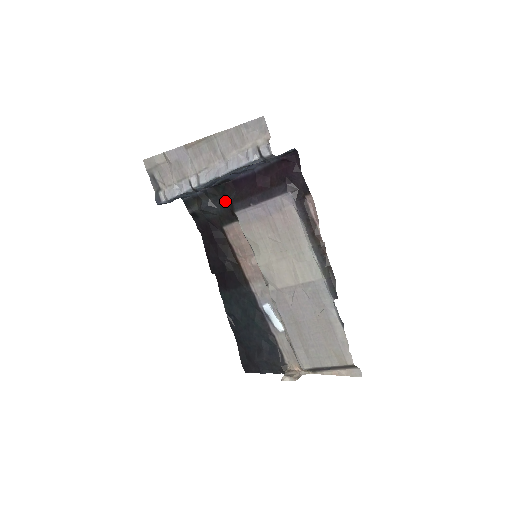
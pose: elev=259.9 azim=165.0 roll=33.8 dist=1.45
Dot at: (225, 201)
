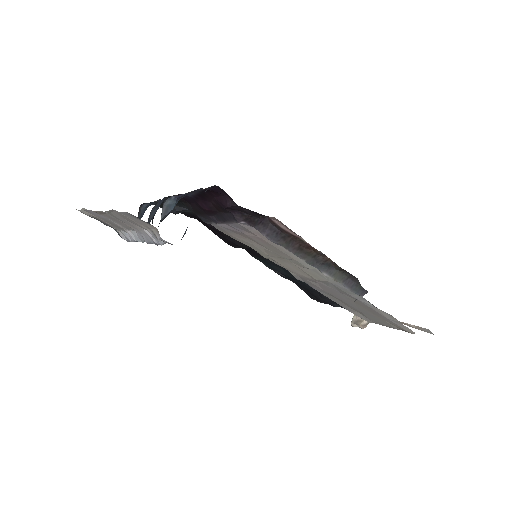
Dot at: occluded
